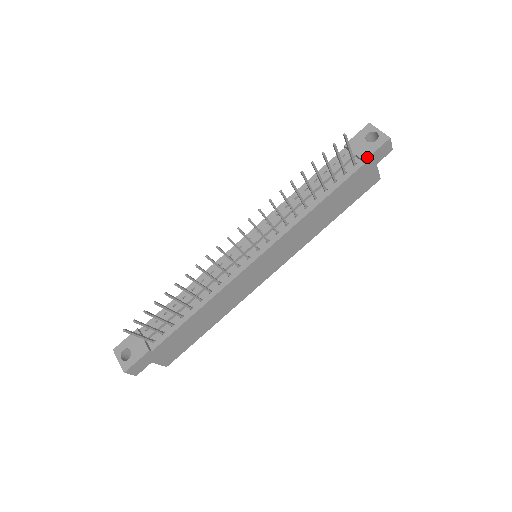
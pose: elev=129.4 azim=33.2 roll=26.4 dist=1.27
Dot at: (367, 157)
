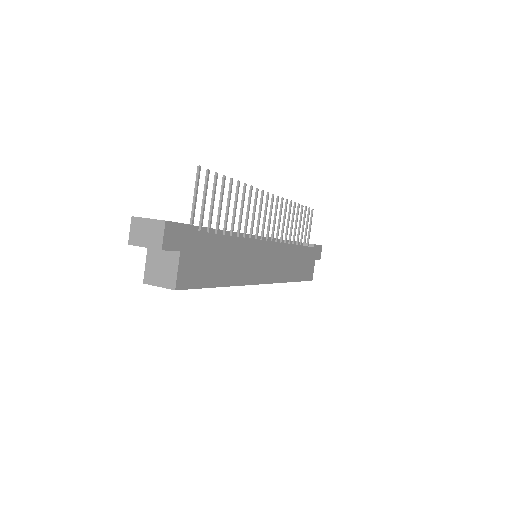
Dot at: (315, 244)
